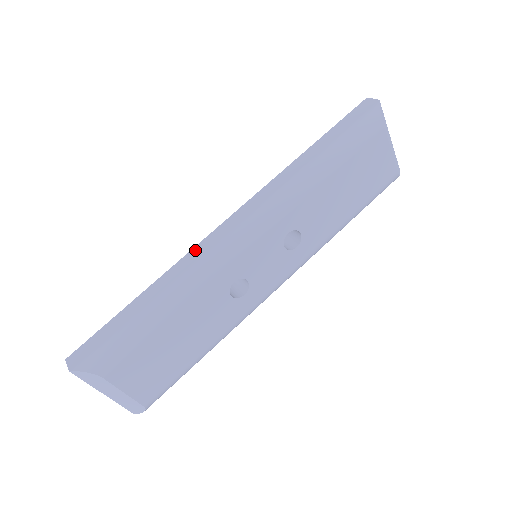
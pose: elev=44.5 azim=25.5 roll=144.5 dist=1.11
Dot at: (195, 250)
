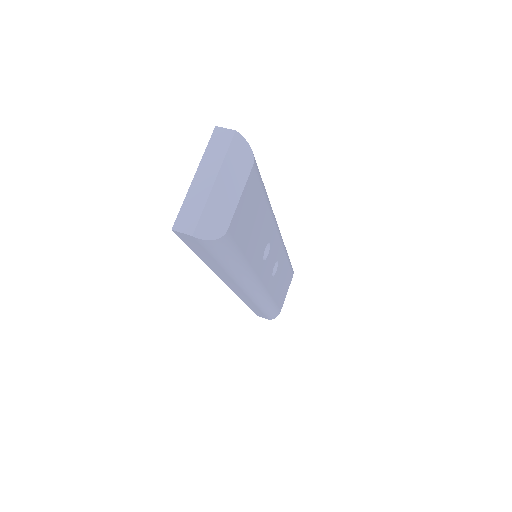
Dot at: occluded
